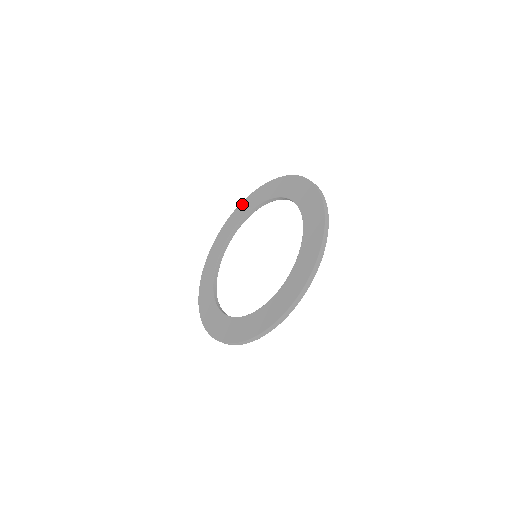
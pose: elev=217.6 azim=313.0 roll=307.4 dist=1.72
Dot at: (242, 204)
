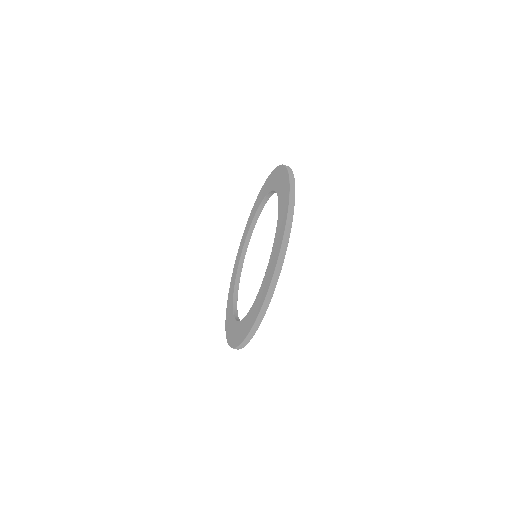
Dot at: (247, 222)
